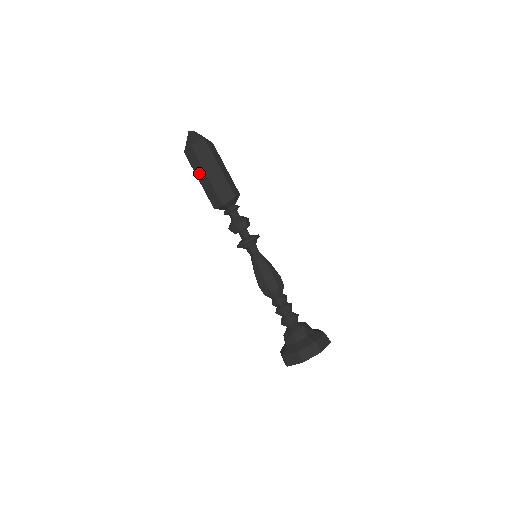
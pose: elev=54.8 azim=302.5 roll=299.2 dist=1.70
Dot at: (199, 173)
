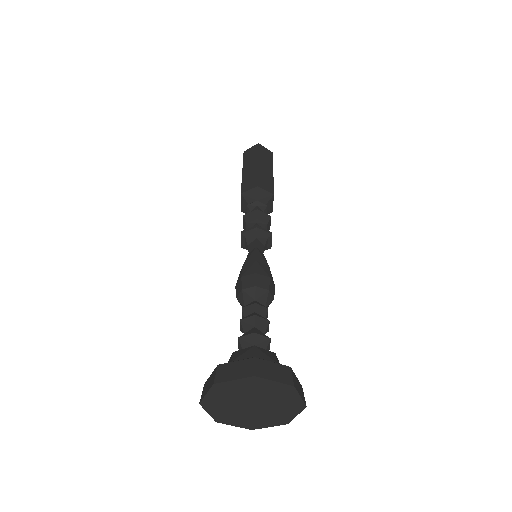
Dot at: (249, 164)
